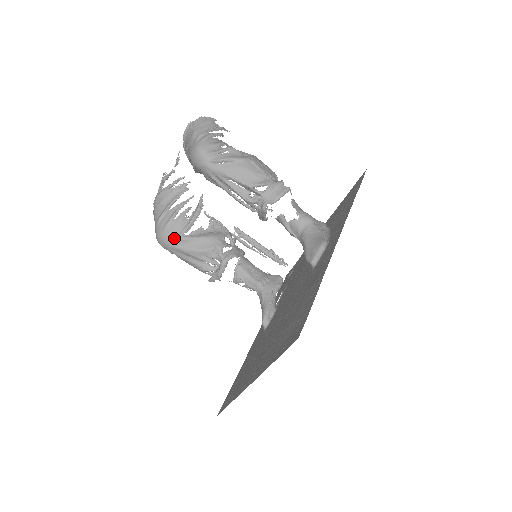
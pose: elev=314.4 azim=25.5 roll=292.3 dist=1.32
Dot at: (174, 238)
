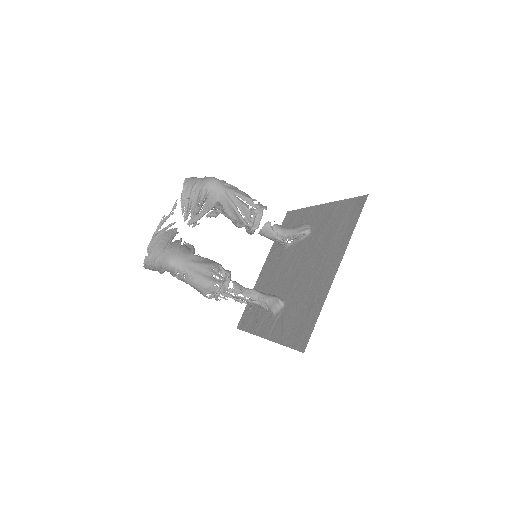
Dot at: (188, 255)
